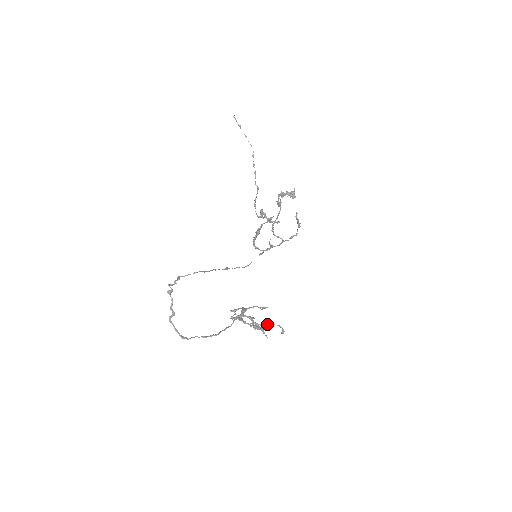
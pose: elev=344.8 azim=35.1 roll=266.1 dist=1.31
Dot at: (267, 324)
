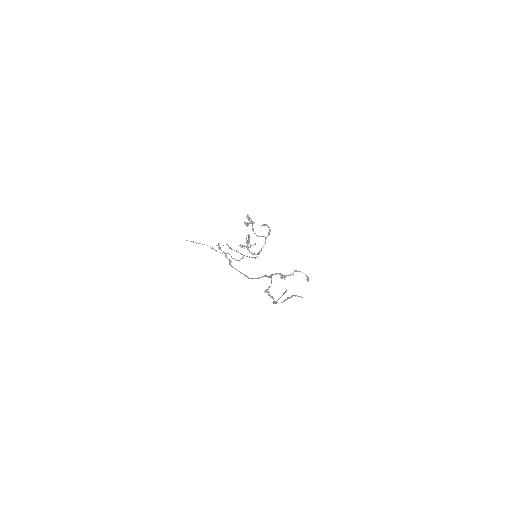
Dot at: occluded
